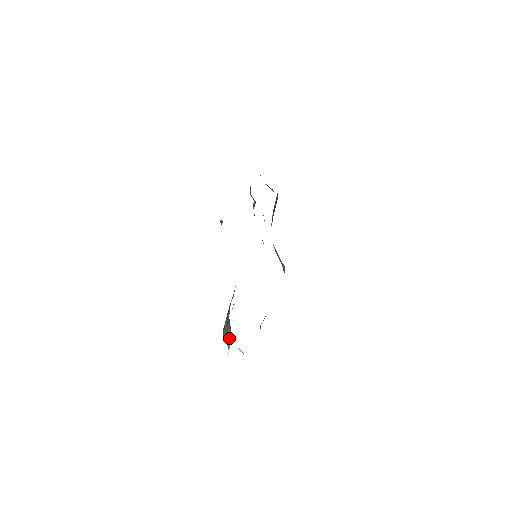
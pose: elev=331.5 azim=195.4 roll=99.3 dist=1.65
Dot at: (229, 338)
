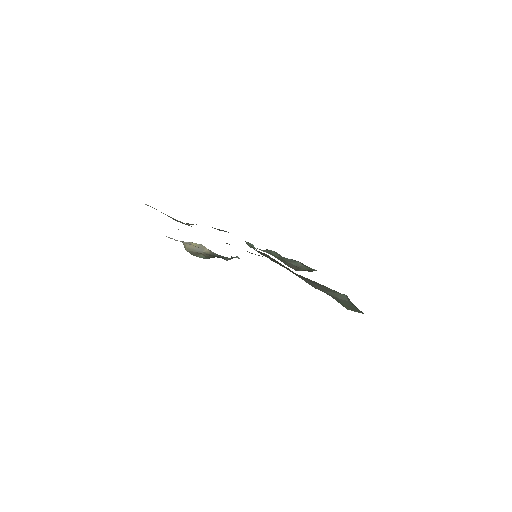
Dot at: occluded
